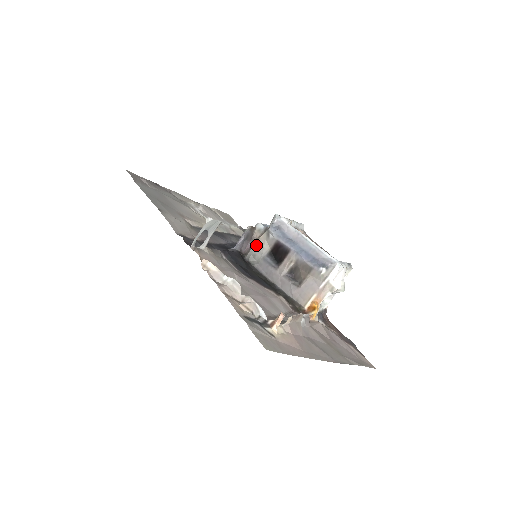
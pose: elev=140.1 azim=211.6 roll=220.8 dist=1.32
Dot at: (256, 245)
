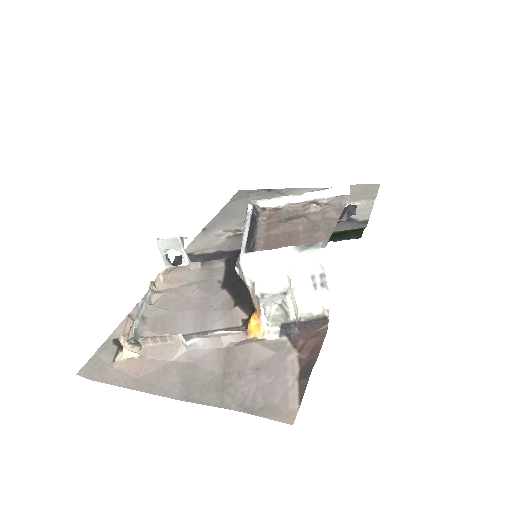
Dot at: occluded
